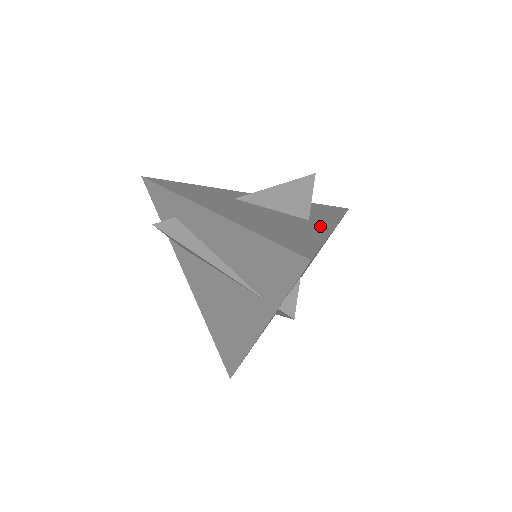
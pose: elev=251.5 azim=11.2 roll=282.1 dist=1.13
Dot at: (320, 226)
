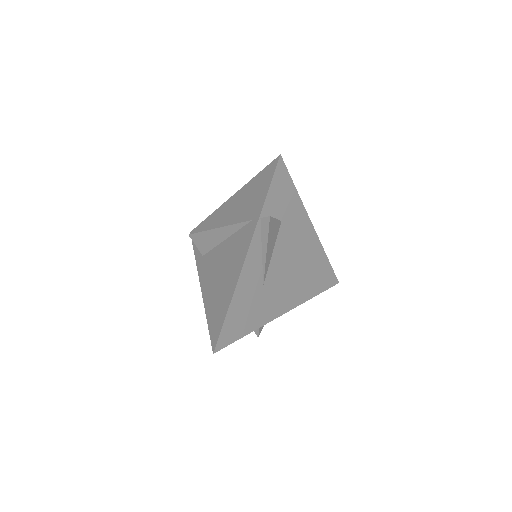
Dot at: occluded
